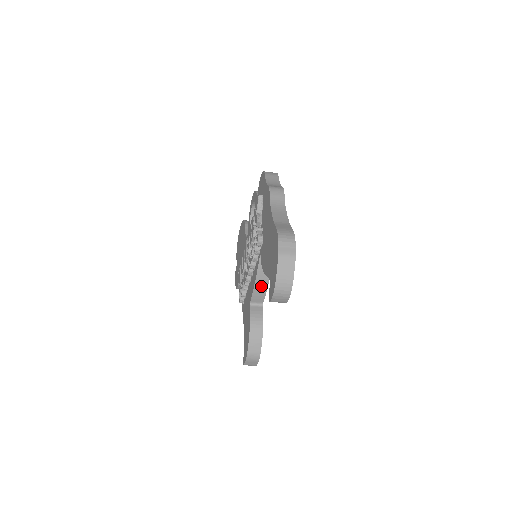
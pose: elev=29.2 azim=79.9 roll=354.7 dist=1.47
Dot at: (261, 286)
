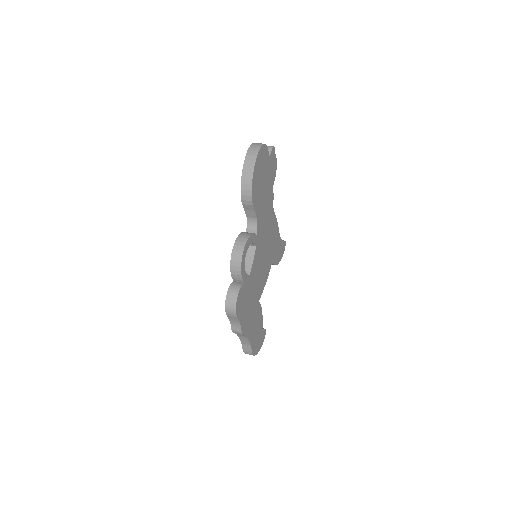
Dot at: occluded
